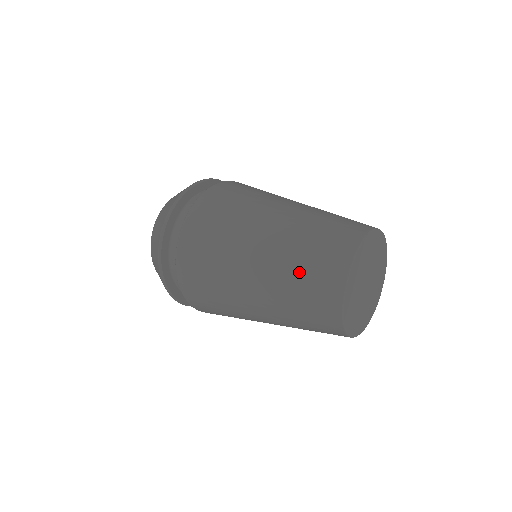
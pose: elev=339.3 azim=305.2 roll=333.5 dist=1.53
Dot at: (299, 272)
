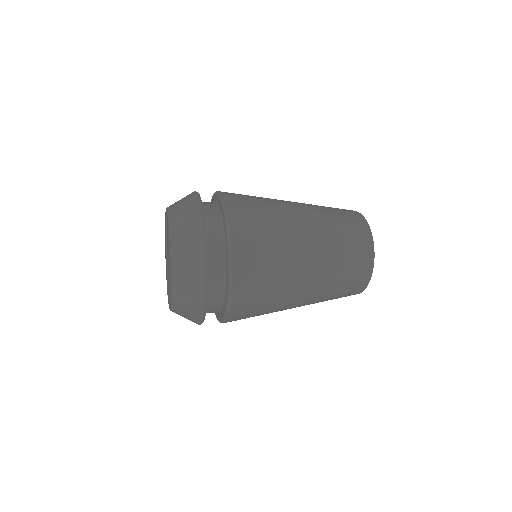
Dot at: (343, 264)
